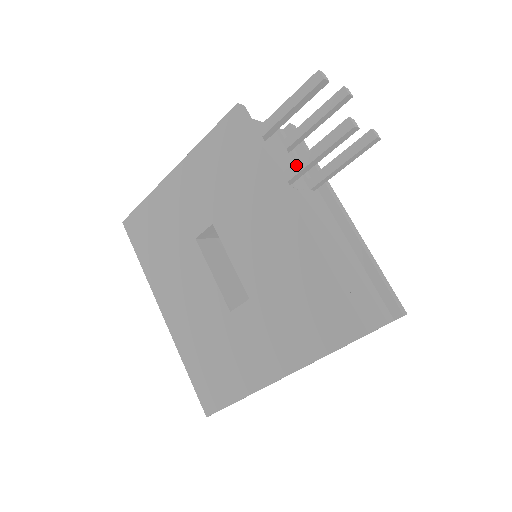
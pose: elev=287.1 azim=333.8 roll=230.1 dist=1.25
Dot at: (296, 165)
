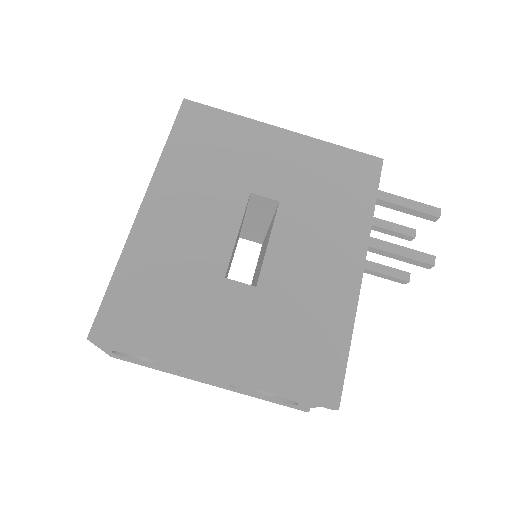
Dot at: (374, 240)
